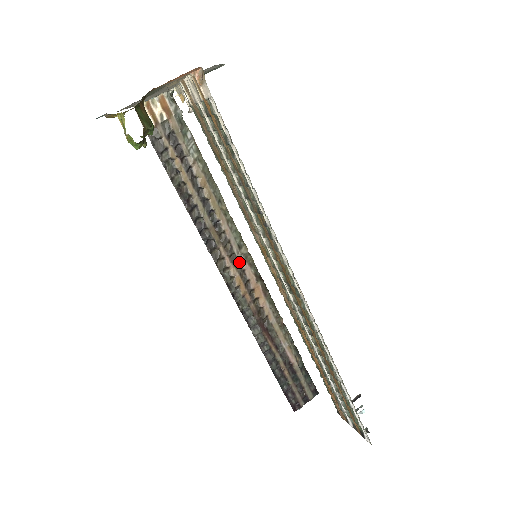
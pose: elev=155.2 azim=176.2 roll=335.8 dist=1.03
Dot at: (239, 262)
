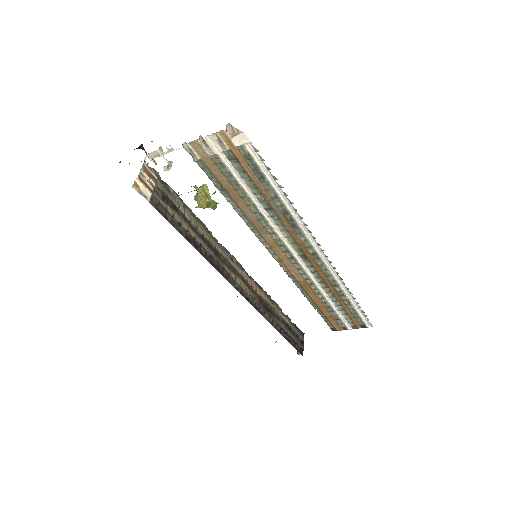
Dot at: (237, 271)
